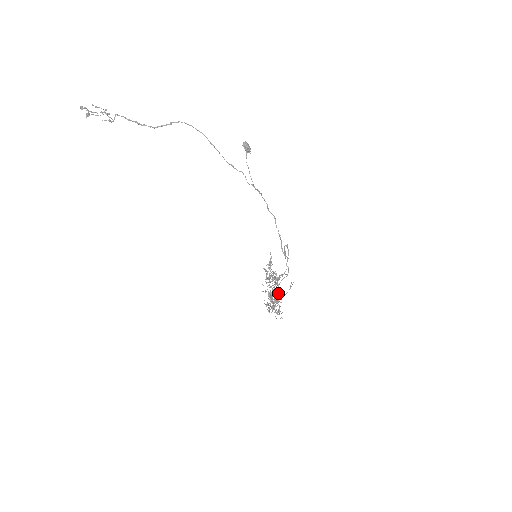
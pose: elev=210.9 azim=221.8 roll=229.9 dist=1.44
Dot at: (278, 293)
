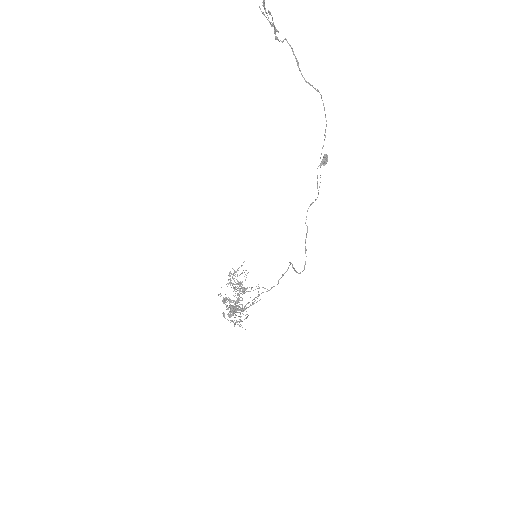
Dot at: occluded
